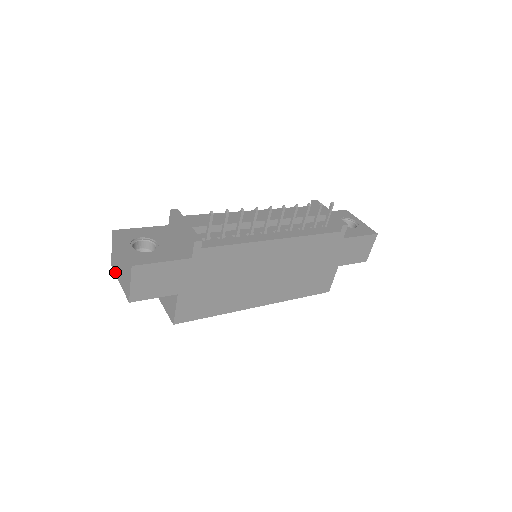
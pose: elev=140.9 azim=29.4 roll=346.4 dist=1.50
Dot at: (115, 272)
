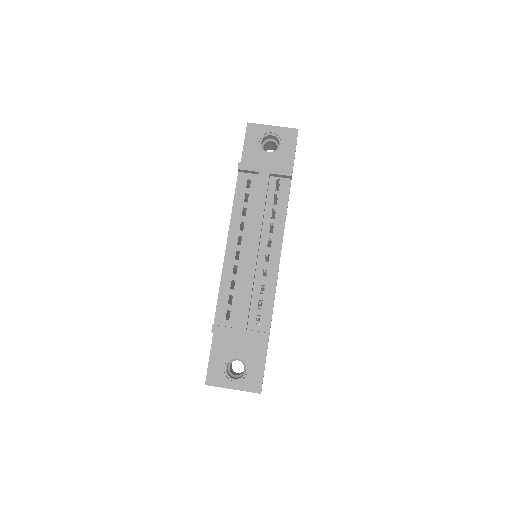
Dot at: occluded
